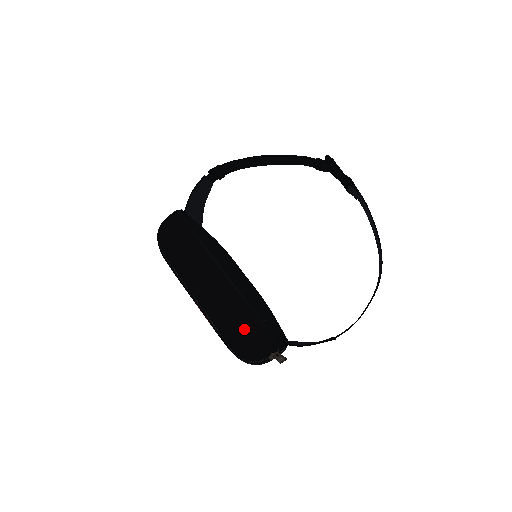
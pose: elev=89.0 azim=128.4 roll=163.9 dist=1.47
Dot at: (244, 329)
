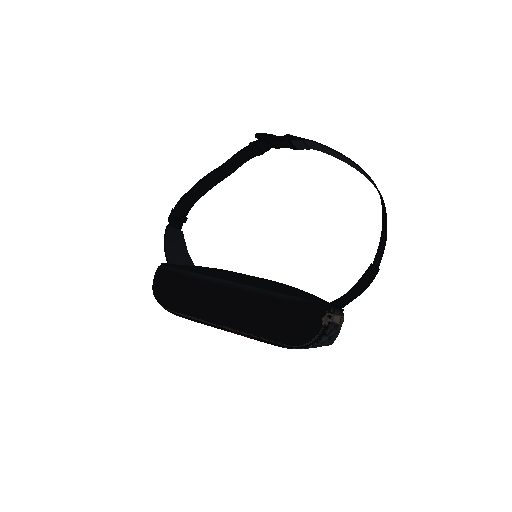
Dot at: (280, 315)
